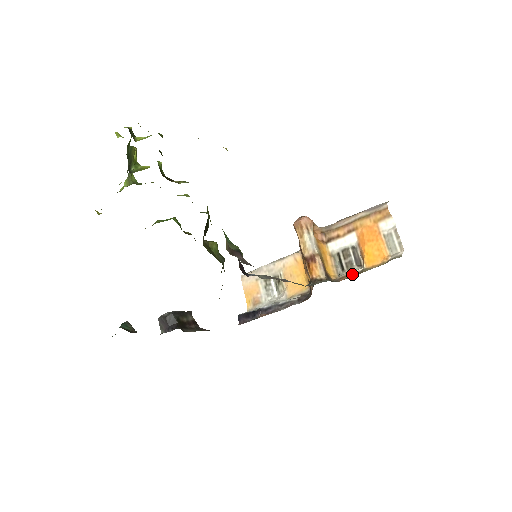
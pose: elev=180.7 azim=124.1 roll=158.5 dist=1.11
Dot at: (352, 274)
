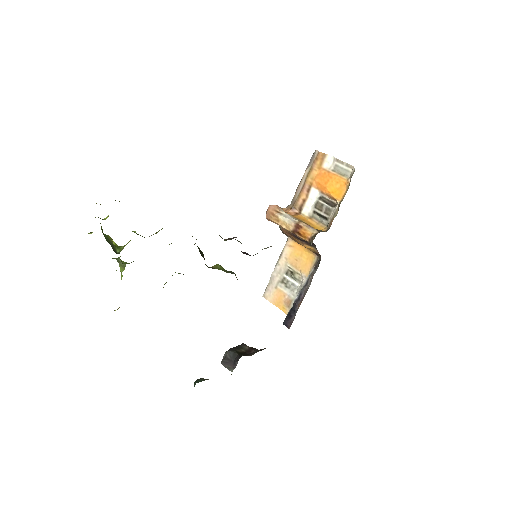
Dot at: (334, 214)
